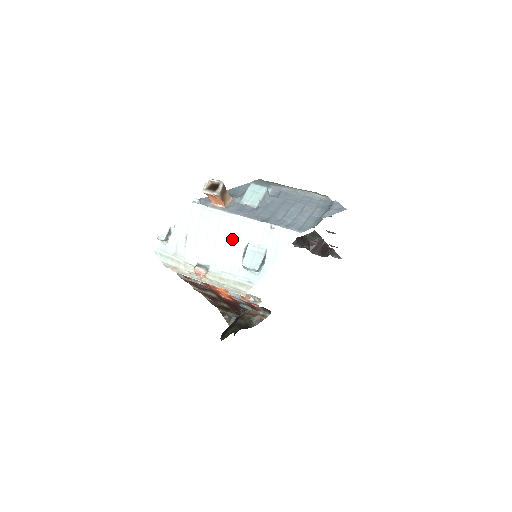
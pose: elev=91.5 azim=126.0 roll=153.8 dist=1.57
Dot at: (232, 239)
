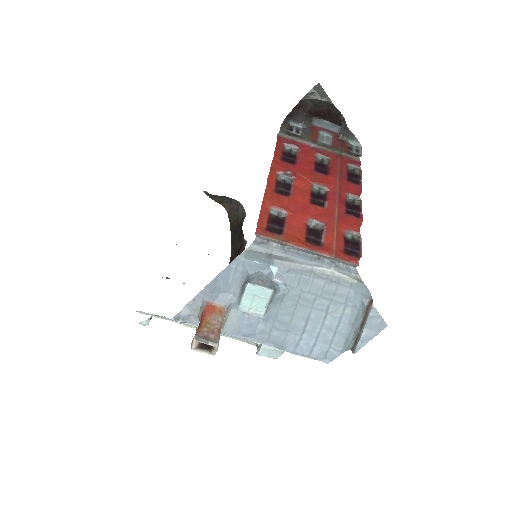
Dot at: occluded
